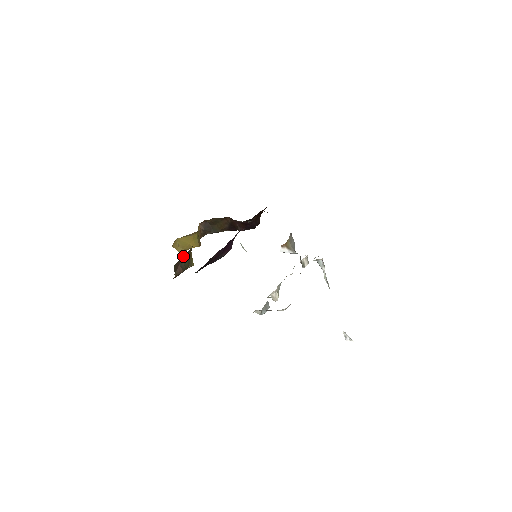
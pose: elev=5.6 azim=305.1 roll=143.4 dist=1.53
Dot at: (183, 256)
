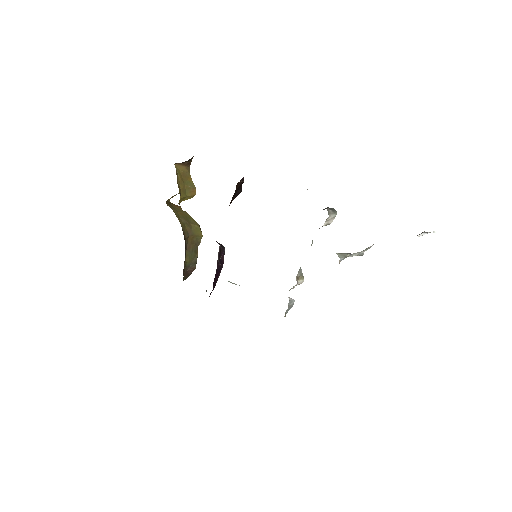
Dot at: (184, 266)
